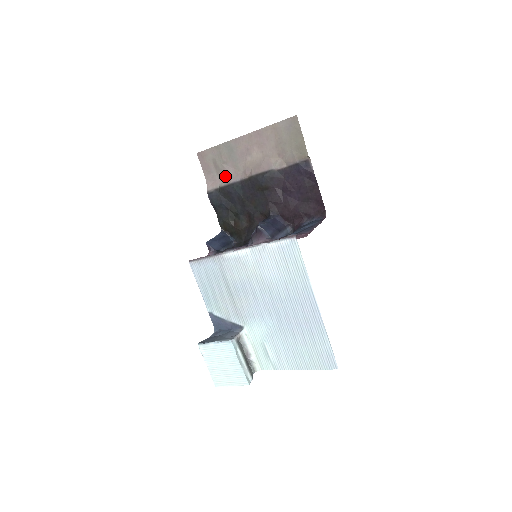
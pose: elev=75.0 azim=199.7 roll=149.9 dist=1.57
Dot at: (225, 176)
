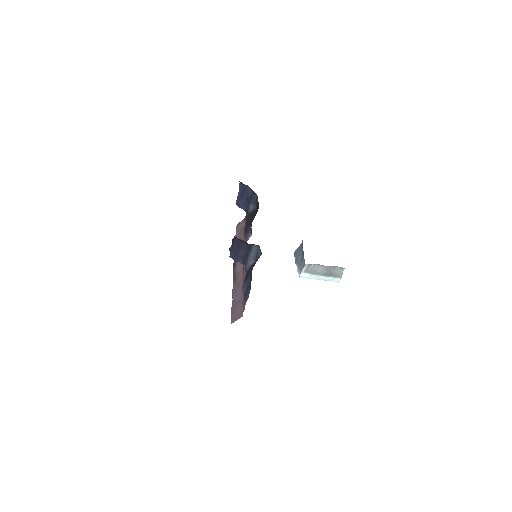
Dot at: occluded
